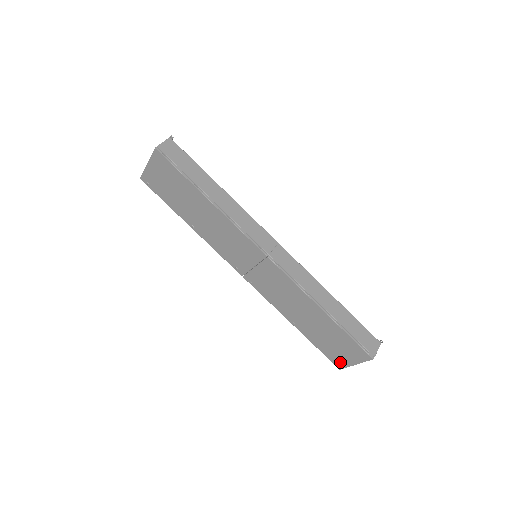
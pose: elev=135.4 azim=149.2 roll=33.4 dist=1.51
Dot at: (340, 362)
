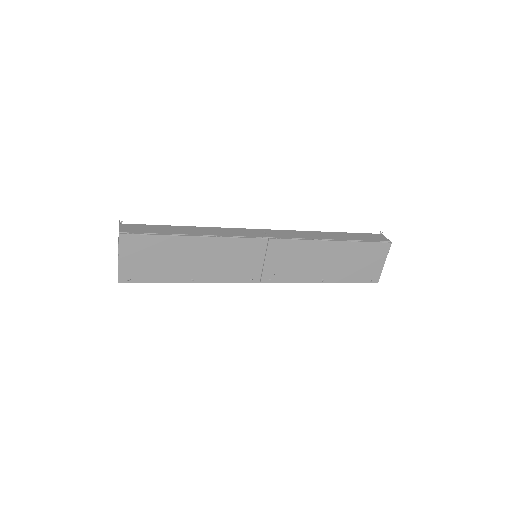
Dot at: (374, 275)
